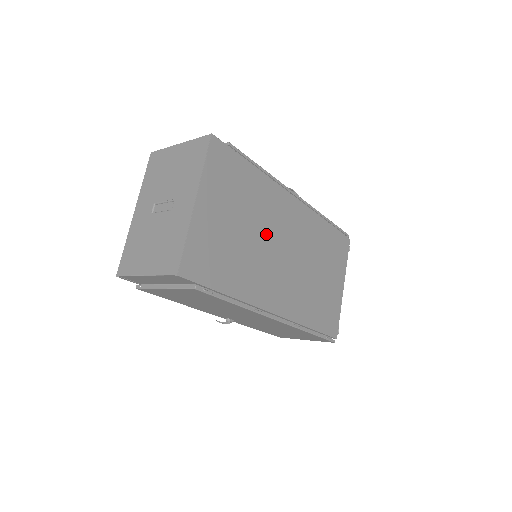
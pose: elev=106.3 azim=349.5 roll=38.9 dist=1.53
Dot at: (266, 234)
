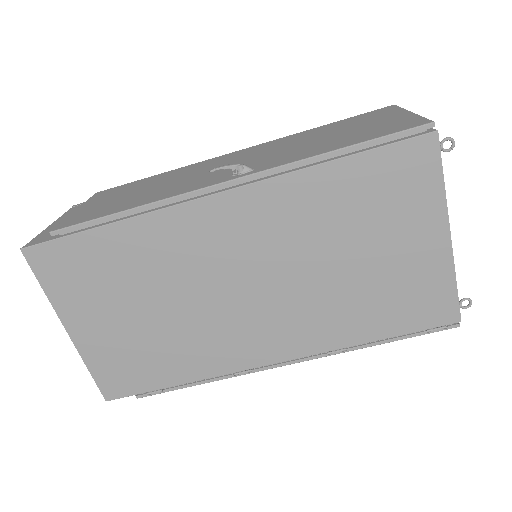
Dot at: (193, 289)
